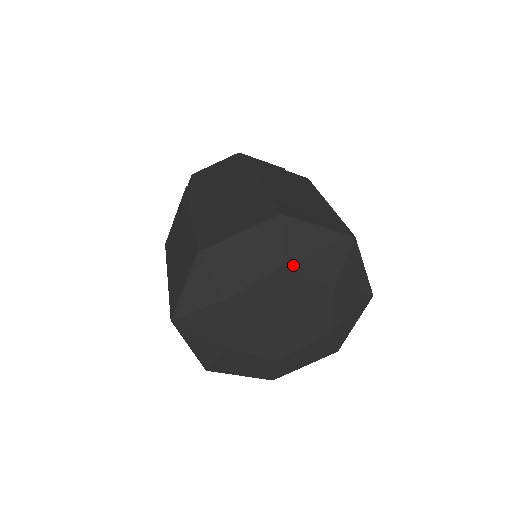
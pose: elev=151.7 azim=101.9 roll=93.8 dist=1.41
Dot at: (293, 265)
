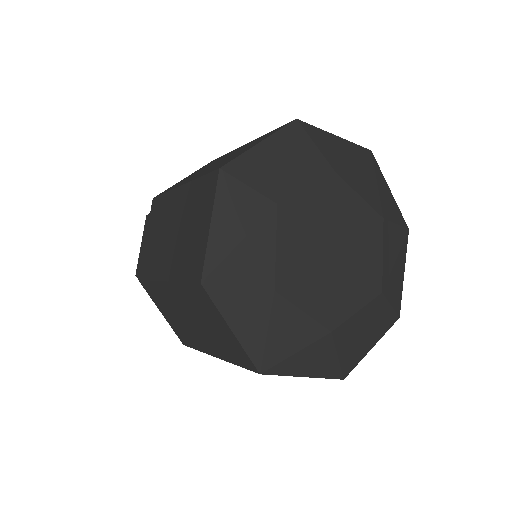
Dot at: (284, 194)
